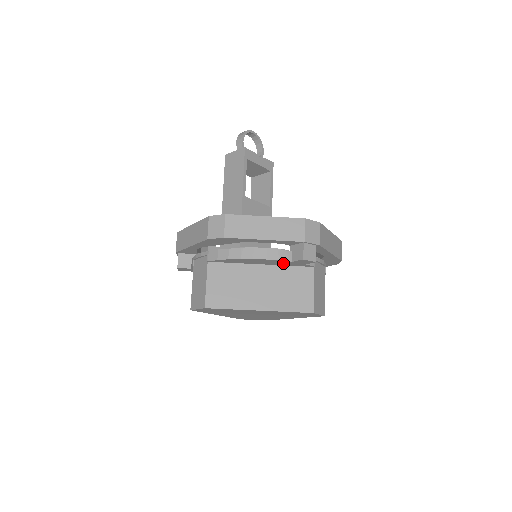
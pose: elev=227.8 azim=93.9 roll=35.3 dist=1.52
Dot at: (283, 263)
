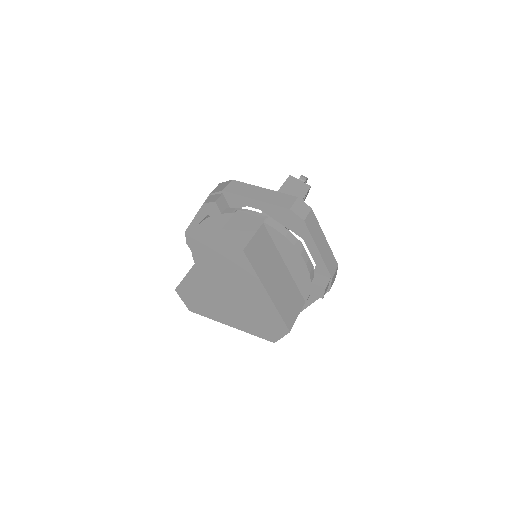
Dot at: (301, 278)
